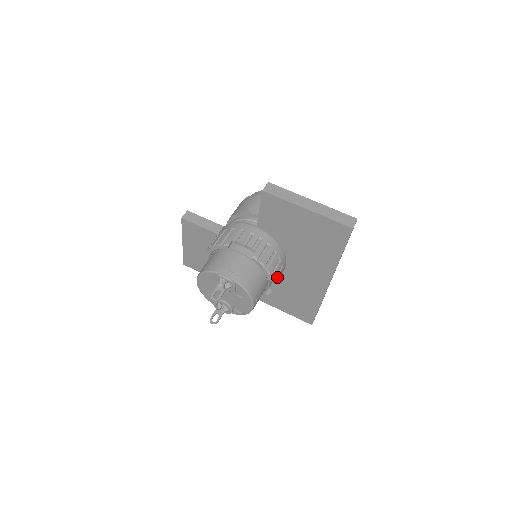
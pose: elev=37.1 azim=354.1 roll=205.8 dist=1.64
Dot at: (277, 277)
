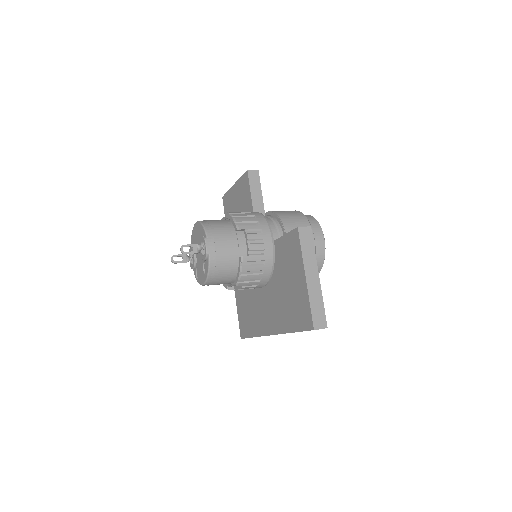
Dot at: (245, 287)
